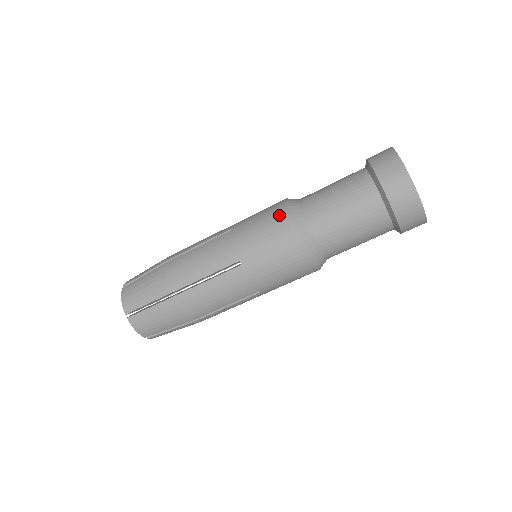
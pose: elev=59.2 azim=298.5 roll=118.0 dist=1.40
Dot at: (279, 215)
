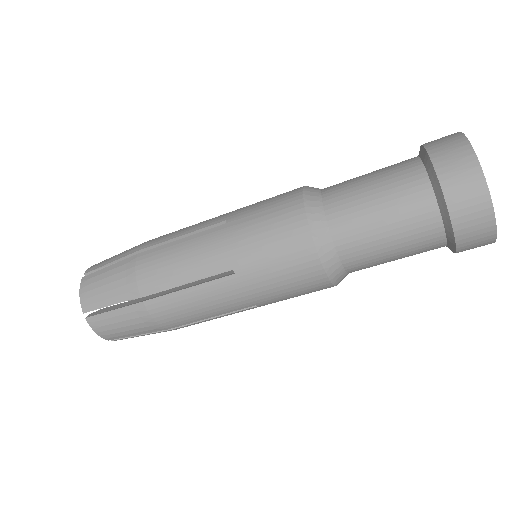
Dot at: (292, 213)
